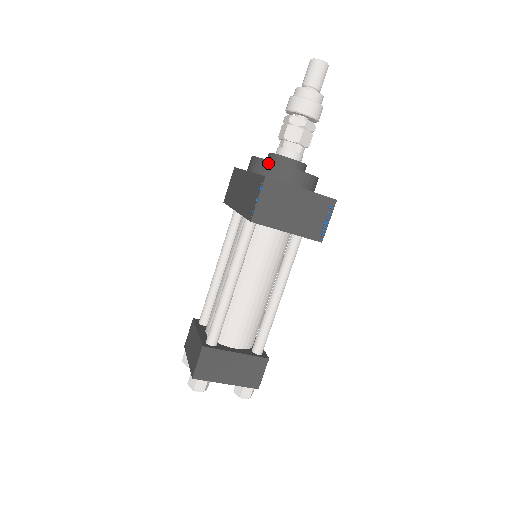
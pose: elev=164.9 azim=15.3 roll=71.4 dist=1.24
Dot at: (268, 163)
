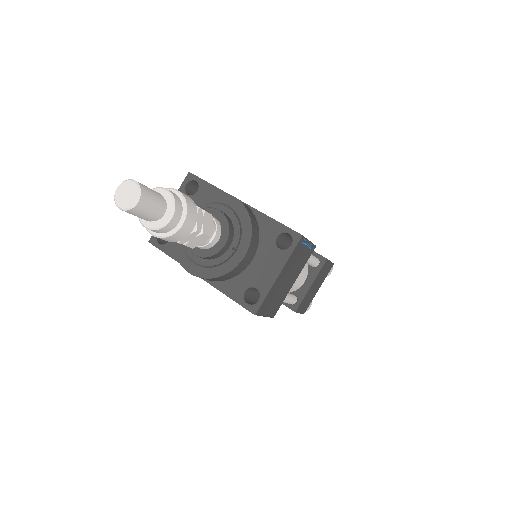
Dot at: (218, 278)
